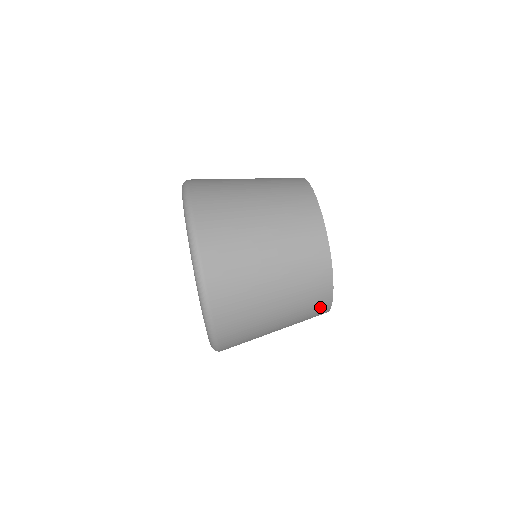
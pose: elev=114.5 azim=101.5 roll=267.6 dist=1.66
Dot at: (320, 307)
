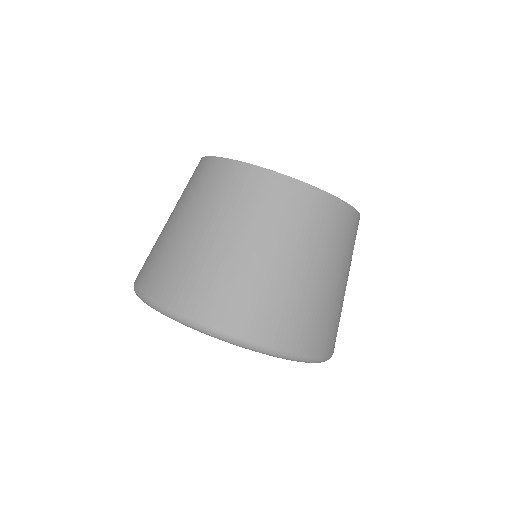
Dot at: occluded
